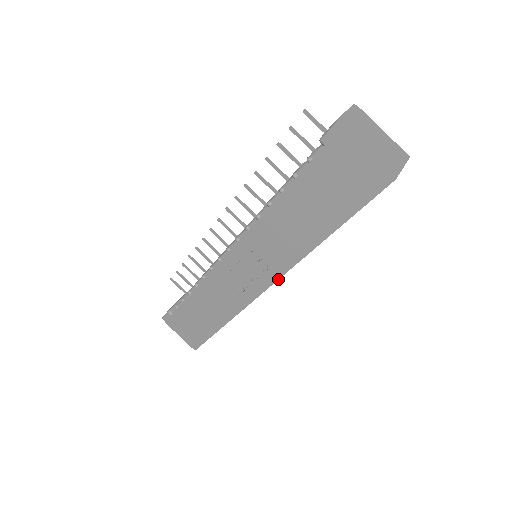
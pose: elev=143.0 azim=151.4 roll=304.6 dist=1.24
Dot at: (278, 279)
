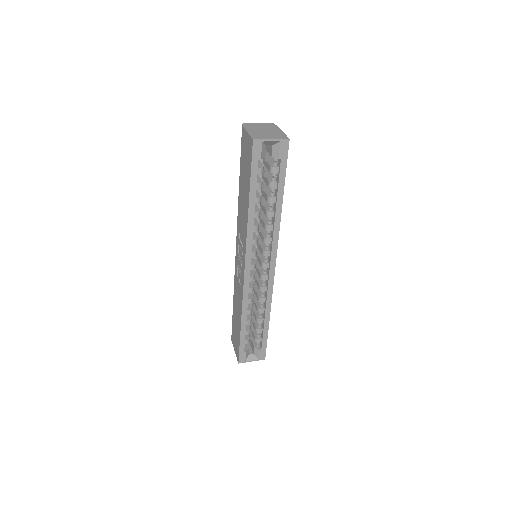
Dot at: (245, 255)
